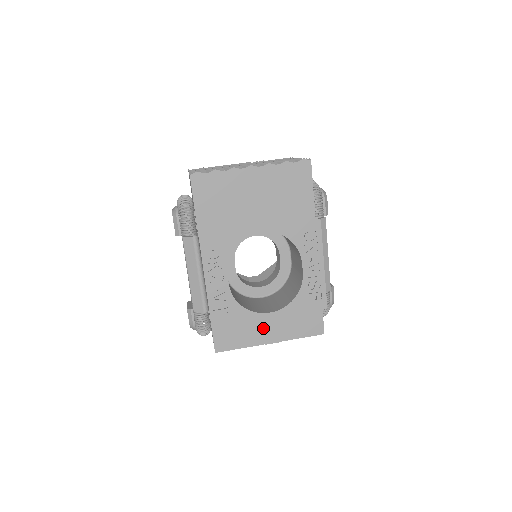
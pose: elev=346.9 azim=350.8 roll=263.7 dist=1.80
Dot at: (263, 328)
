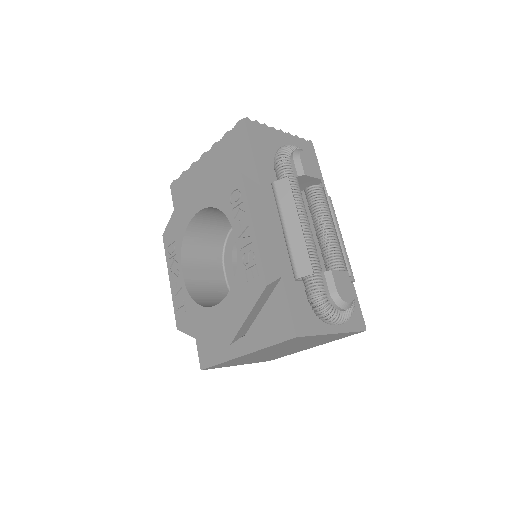
Dot at: (213, 327)
